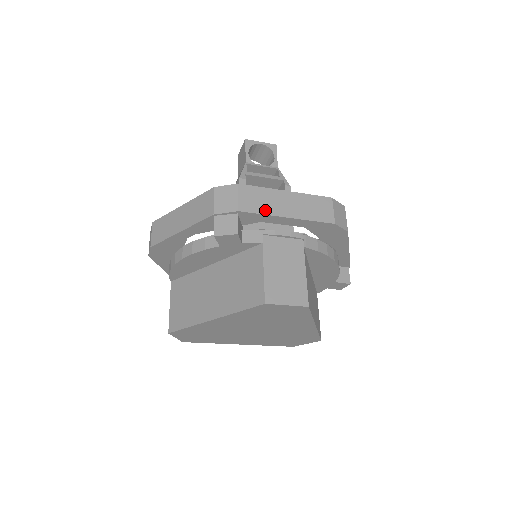
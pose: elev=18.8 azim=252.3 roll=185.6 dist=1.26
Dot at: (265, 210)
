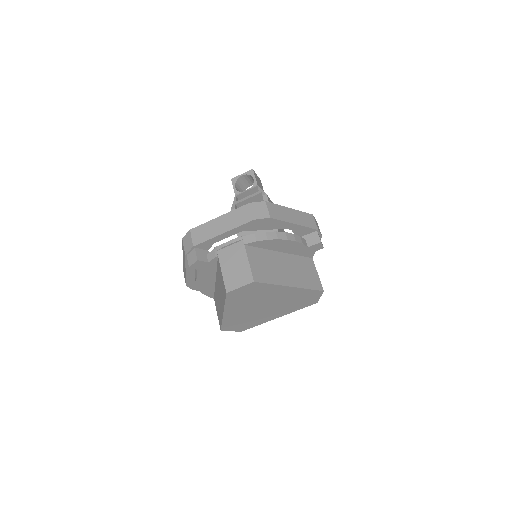
Dot at: (208, 237)
